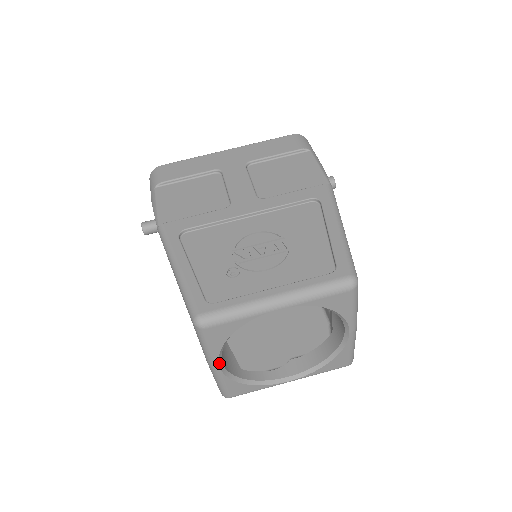
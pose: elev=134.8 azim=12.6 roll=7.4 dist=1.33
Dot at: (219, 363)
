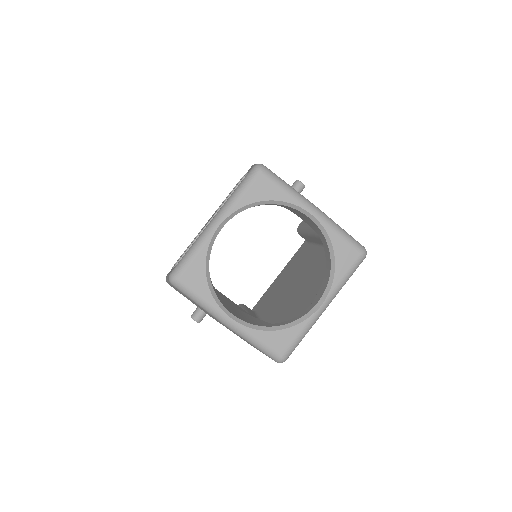
Dot at: (227, 314)
